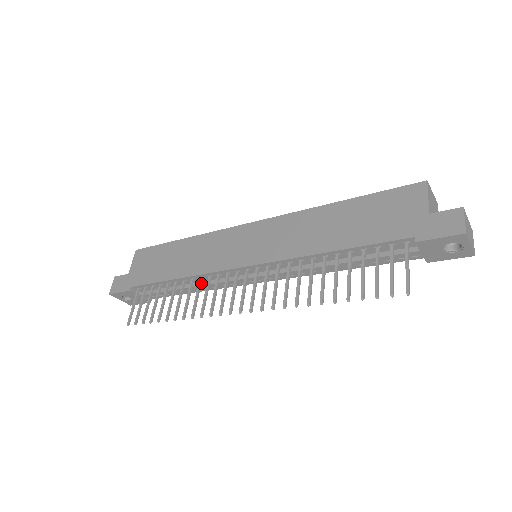
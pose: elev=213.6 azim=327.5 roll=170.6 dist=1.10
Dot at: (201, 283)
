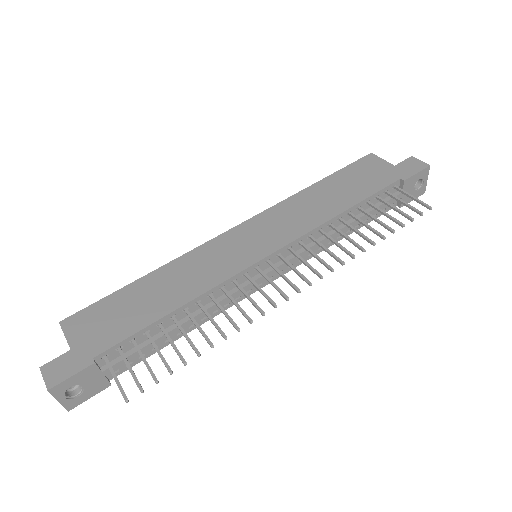
Dot at: (215, 299)
